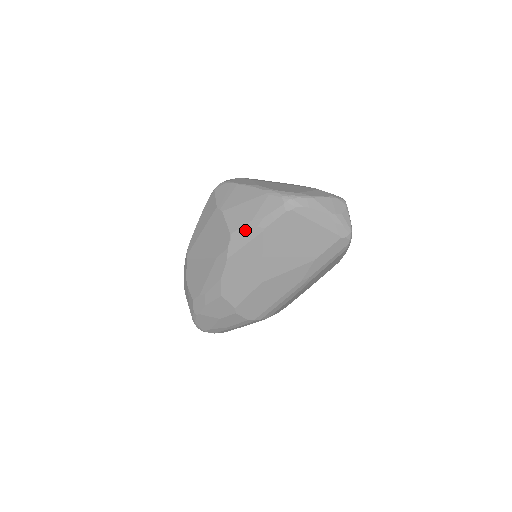
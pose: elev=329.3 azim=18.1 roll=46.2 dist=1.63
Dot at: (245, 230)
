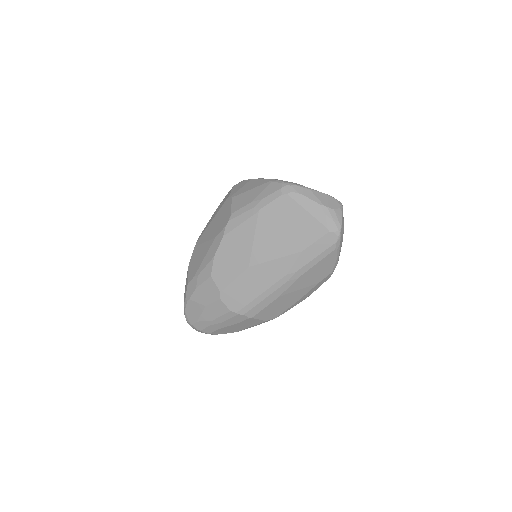
Dot at: (244, 210)
